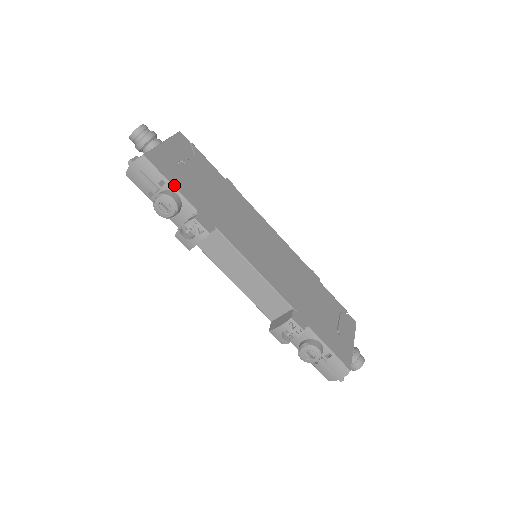
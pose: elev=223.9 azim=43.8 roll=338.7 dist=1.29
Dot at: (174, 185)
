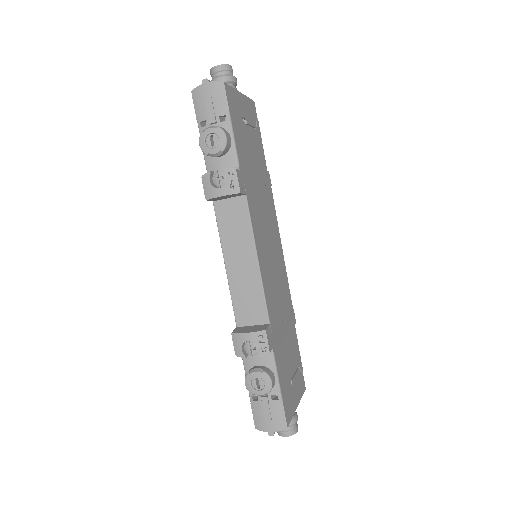
Dot at: (233, 128)
